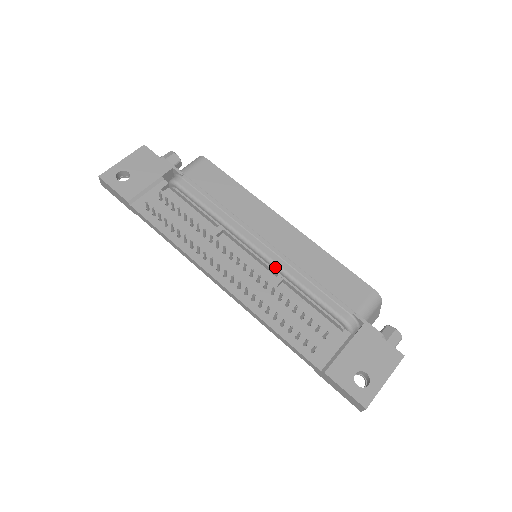
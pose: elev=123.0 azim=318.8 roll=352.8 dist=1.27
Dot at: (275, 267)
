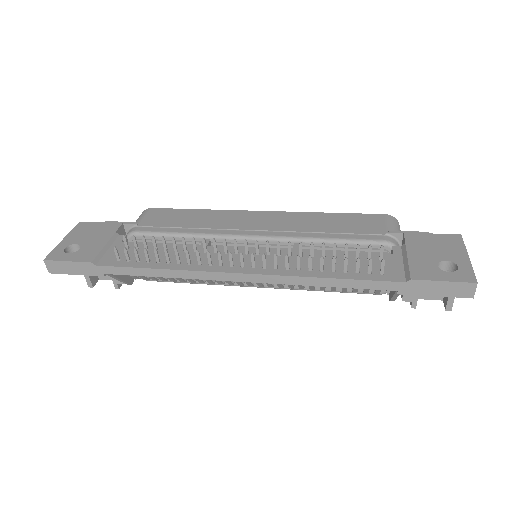
Dot at: (284, 241)
